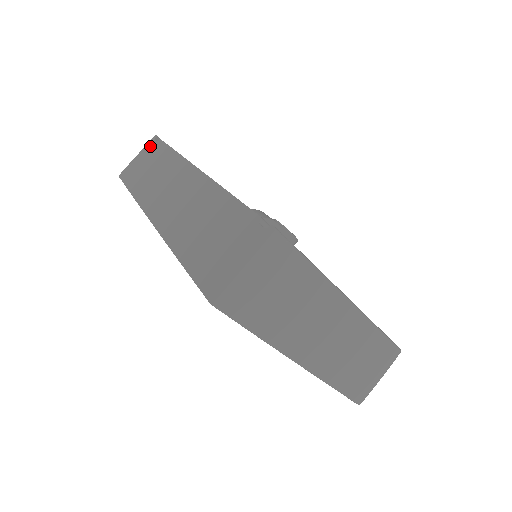
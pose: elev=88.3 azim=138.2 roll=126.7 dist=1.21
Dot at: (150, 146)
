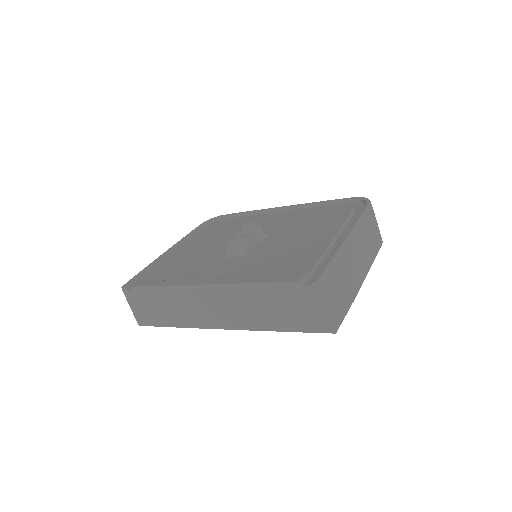
Dot at: (131, 296)
